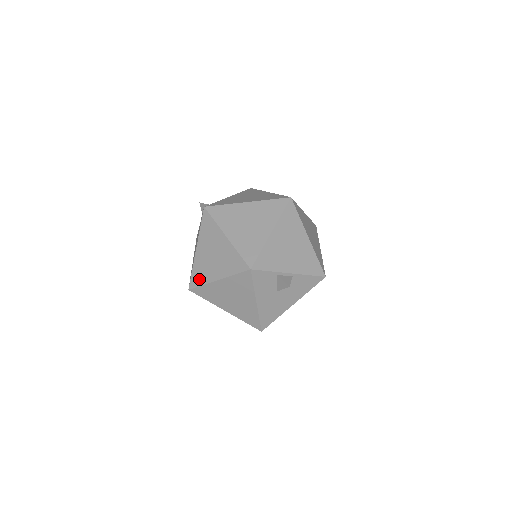
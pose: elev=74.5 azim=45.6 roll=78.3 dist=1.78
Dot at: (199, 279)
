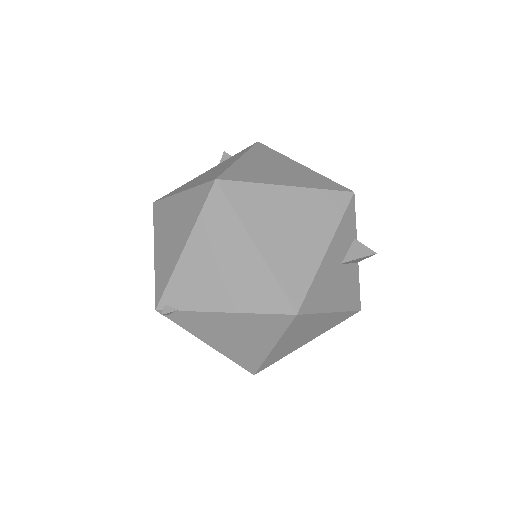
Dot at: (245, 176)
